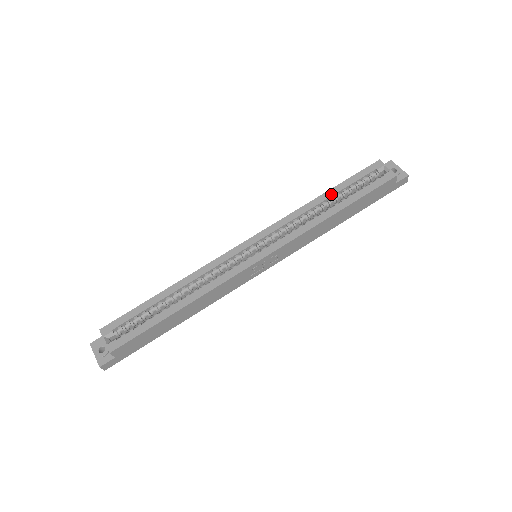
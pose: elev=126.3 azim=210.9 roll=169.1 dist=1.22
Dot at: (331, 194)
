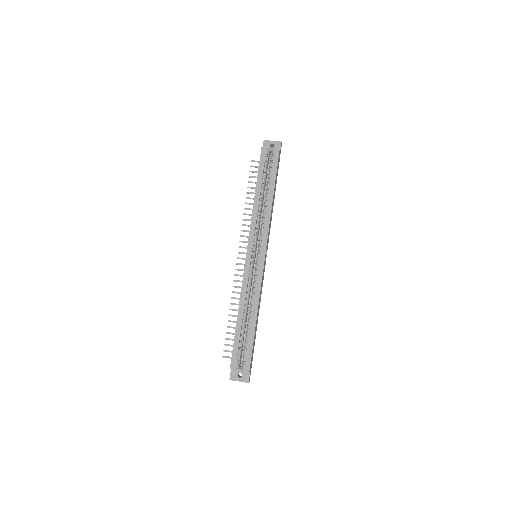
Dot at: (259, 189)
